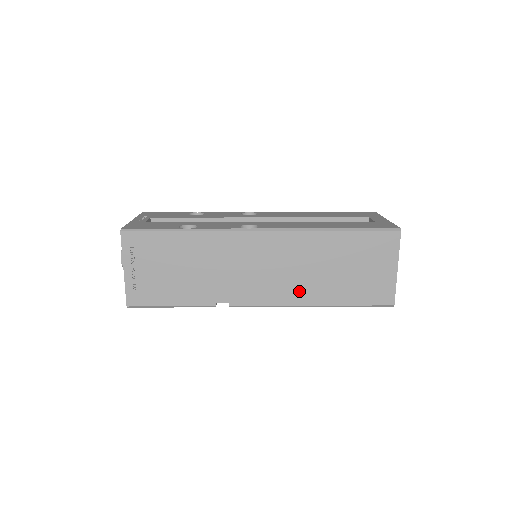
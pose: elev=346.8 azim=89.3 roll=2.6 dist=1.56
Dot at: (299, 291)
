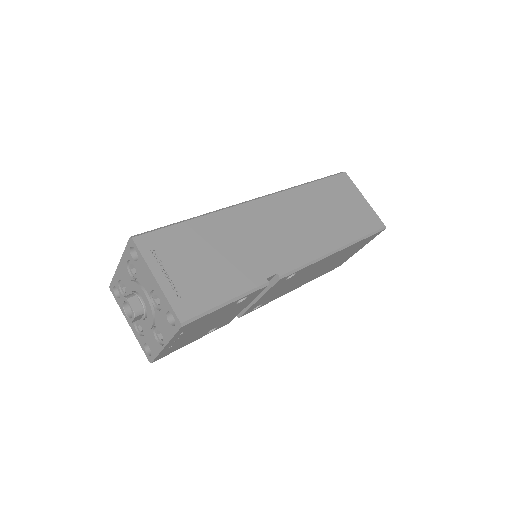
Dot at: (321, 239)
